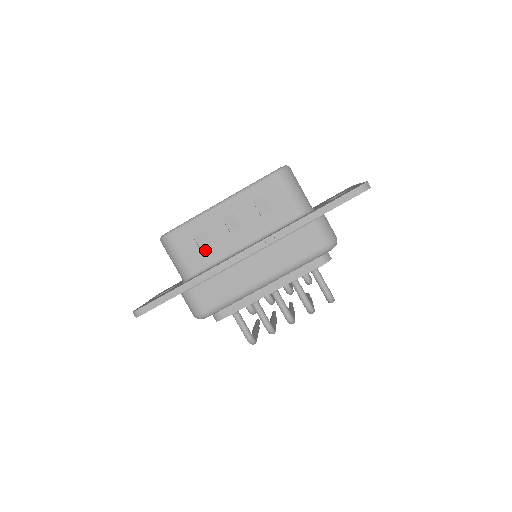
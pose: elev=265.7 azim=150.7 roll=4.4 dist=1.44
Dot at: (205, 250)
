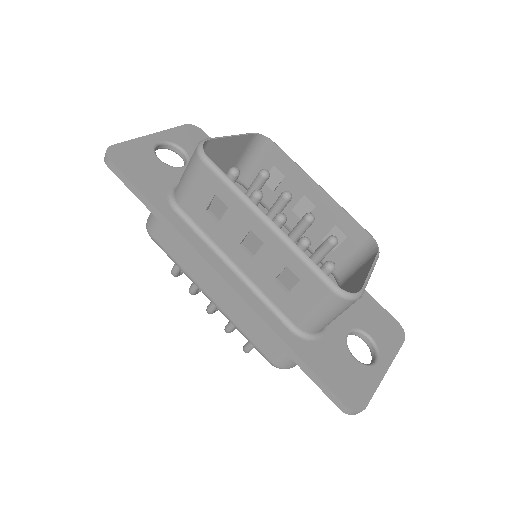
Dot at: (209, 216)
